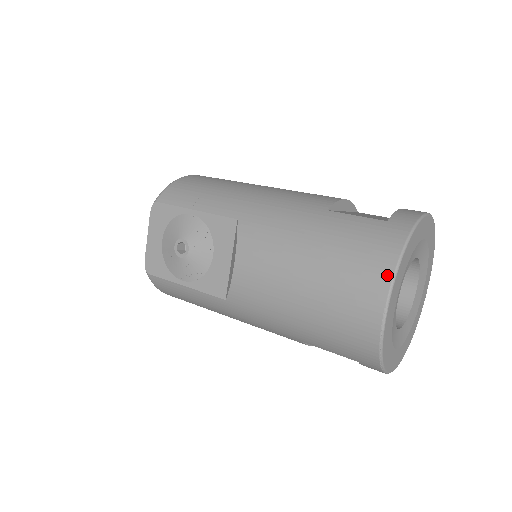
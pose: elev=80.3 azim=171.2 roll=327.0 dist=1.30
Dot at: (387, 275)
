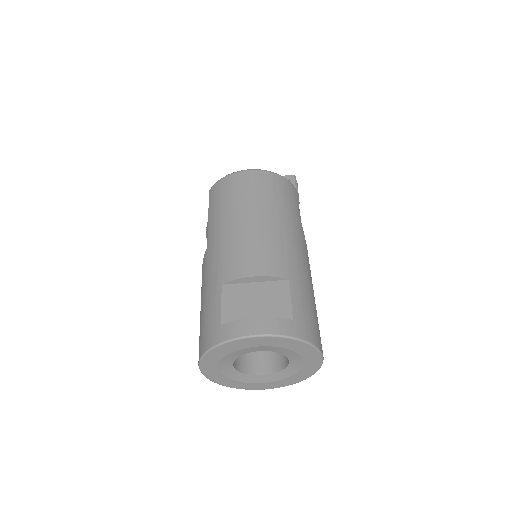
Dot at: (199, 356)
